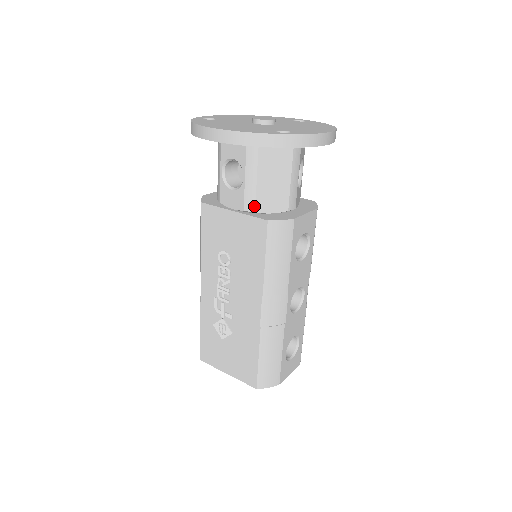
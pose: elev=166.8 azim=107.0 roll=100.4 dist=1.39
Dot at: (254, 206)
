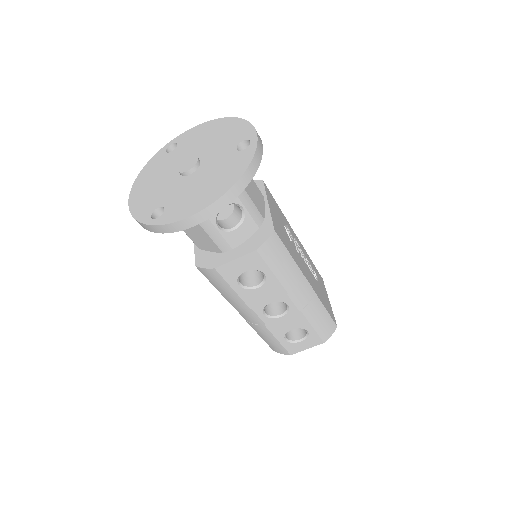
Dot at: occluded
